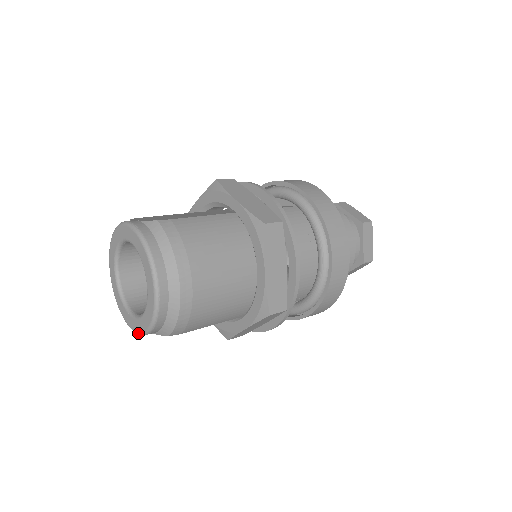
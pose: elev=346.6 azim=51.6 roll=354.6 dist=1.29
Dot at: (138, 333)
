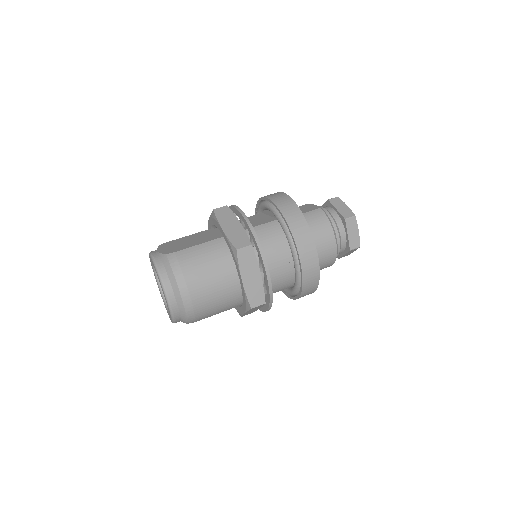
Dot at: occluded
